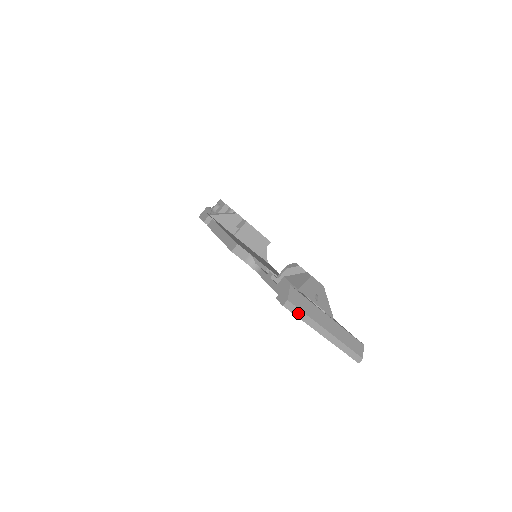
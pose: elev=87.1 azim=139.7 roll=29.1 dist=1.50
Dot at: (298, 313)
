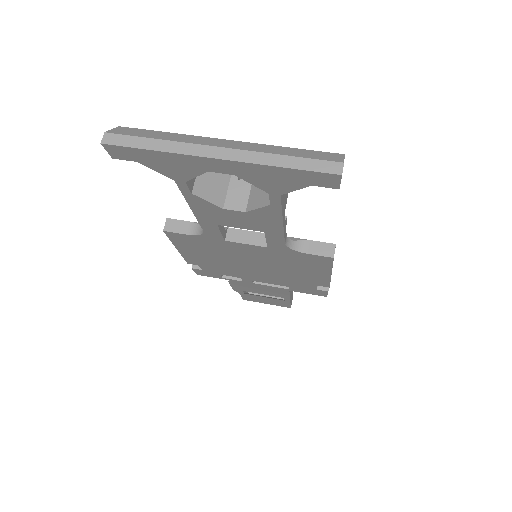
Dot at: (137, 143)
